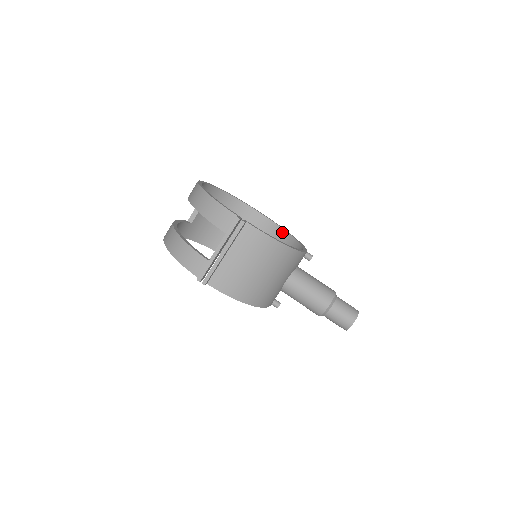
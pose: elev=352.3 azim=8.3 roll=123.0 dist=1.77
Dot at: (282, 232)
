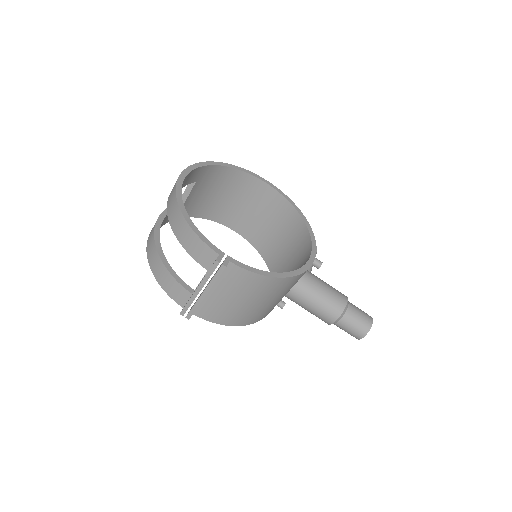
Dot at: (293, 211)
